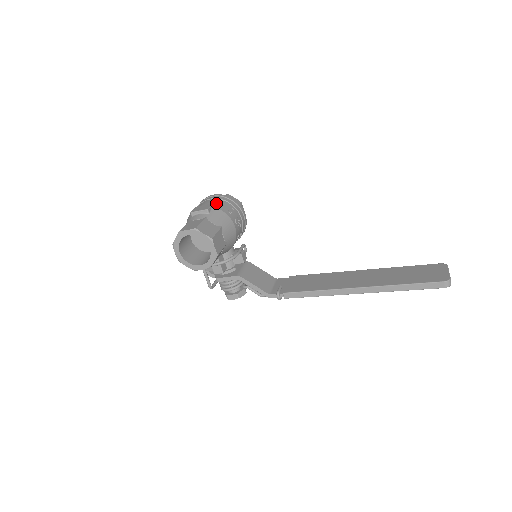
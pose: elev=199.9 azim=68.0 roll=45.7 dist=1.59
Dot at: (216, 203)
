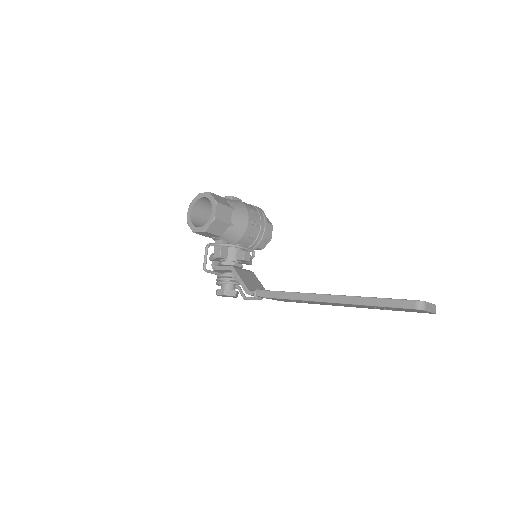
Dot at: occluded
